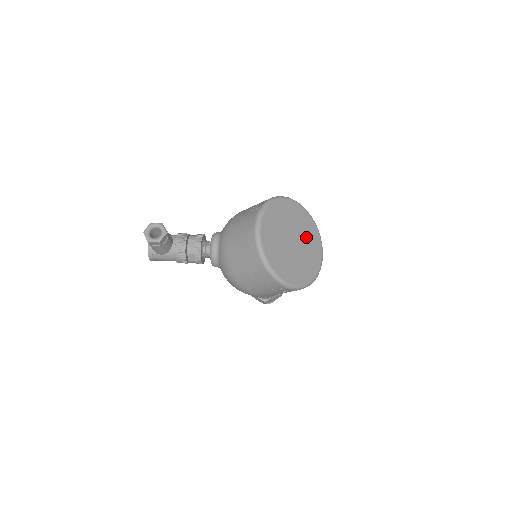
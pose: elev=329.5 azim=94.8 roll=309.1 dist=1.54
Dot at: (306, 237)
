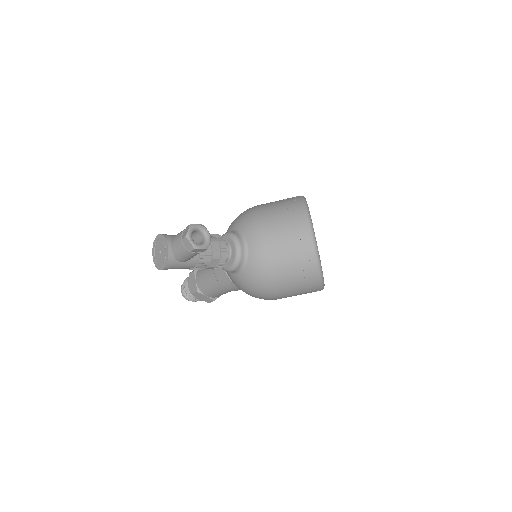
Dot at: occluded
